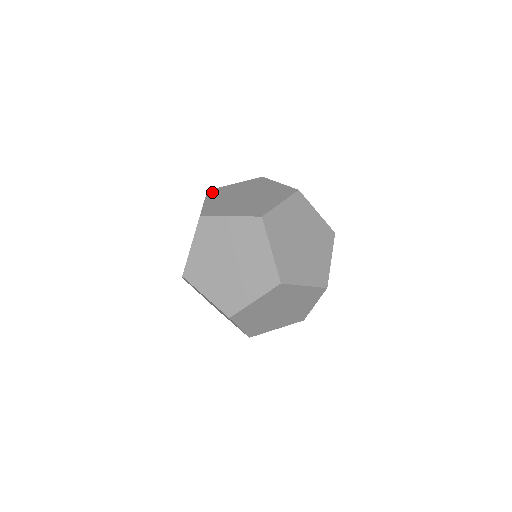
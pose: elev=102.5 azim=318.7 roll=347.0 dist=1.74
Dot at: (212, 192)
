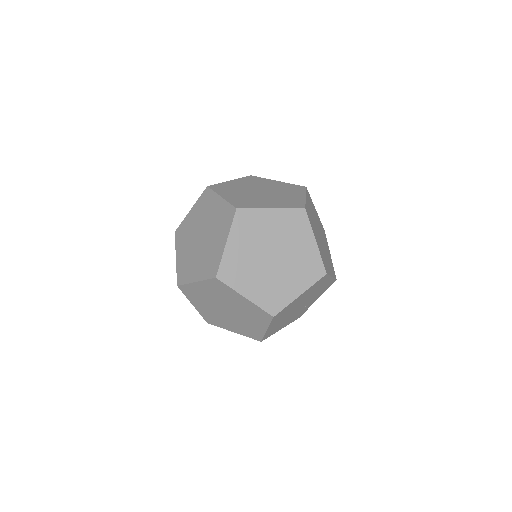
Dot at: (241, 219)
